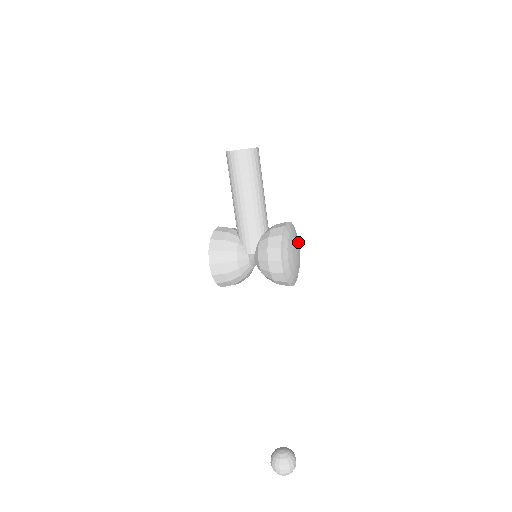
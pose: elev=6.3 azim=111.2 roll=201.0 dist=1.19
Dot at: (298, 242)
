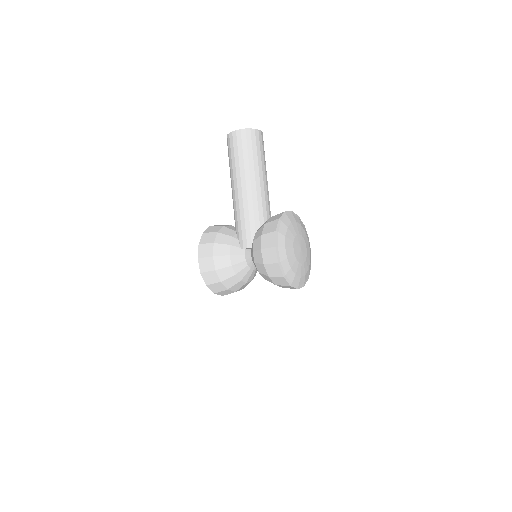
Dot at: (307, 240)
